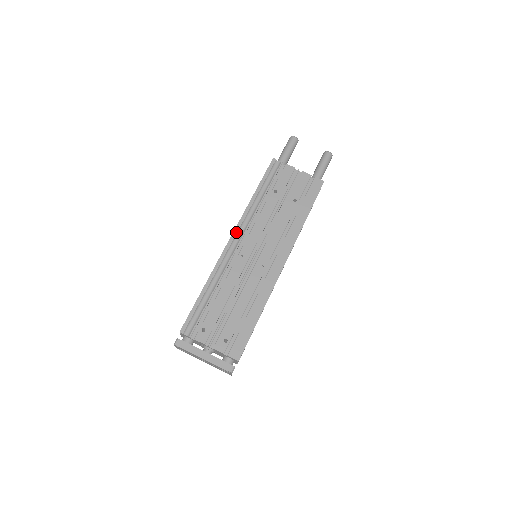
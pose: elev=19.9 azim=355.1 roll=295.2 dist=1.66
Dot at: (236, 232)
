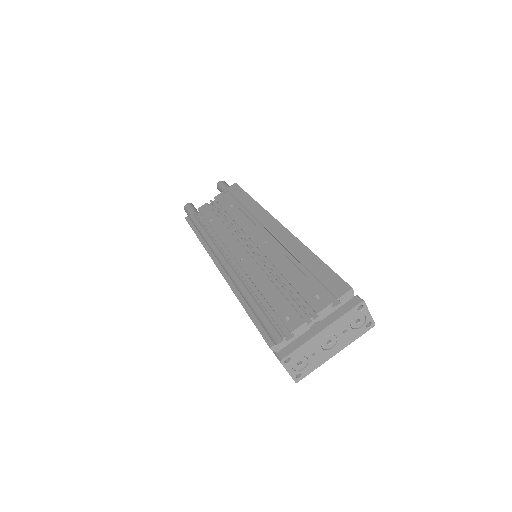
Dot at: (216, 260)
